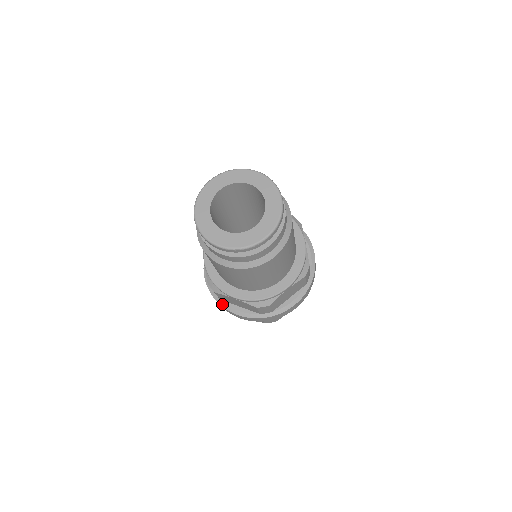
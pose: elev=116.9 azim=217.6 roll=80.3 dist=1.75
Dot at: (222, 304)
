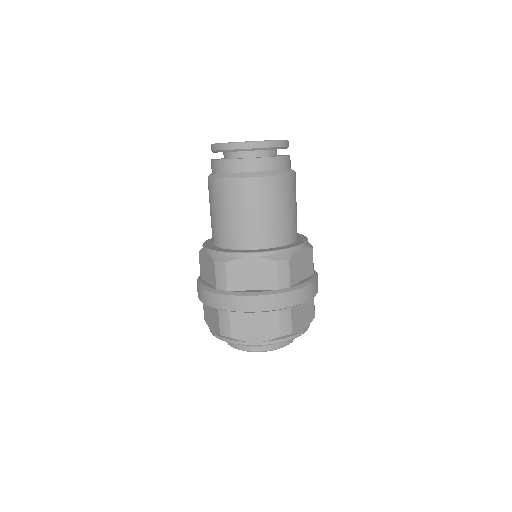
Dot at: (231, 293)
